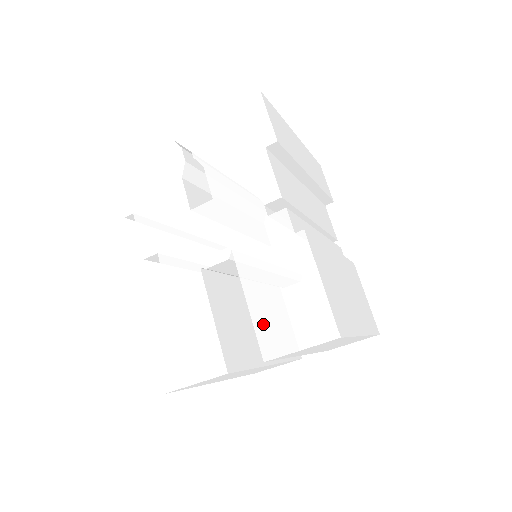
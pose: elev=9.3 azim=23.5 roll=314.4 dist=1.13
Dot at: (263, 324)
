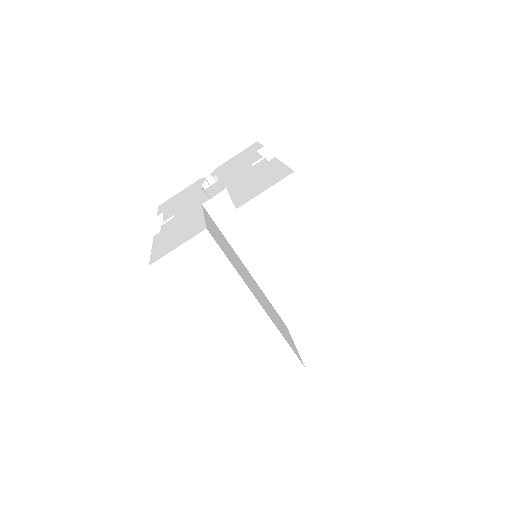
Dot at: (240, 197)
